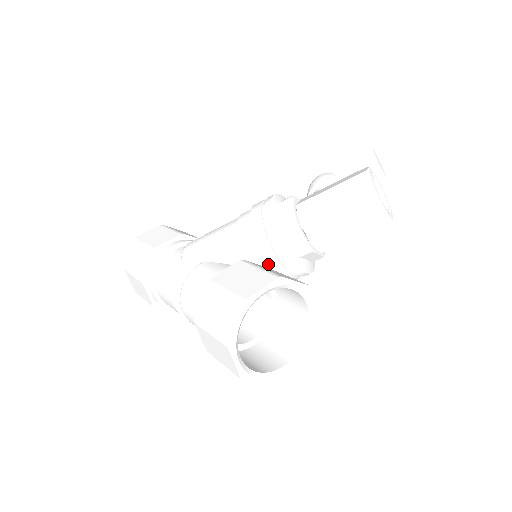
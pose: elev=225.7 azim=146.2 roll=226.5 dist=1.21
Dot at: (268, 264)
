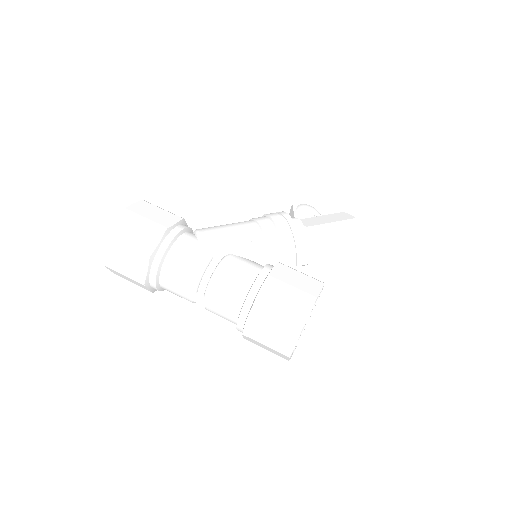
Dot at: occluded
